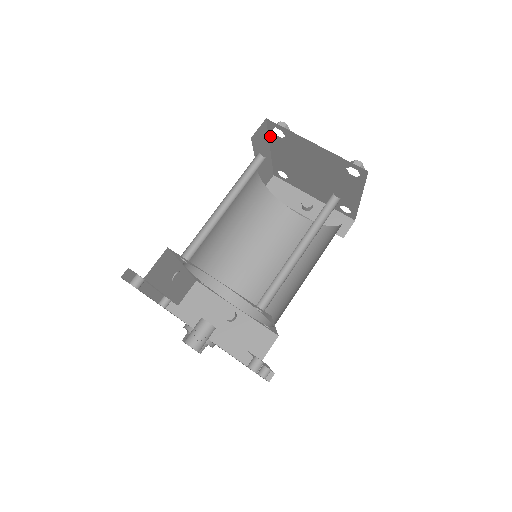
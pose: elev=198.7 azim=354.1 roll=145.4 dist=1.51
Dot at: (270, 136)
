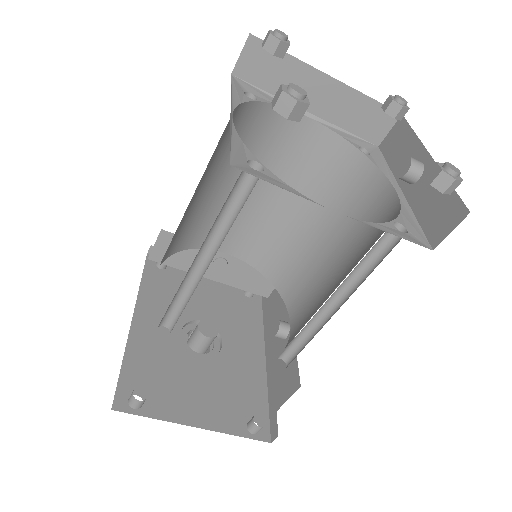
Dot at: (293, 57)
